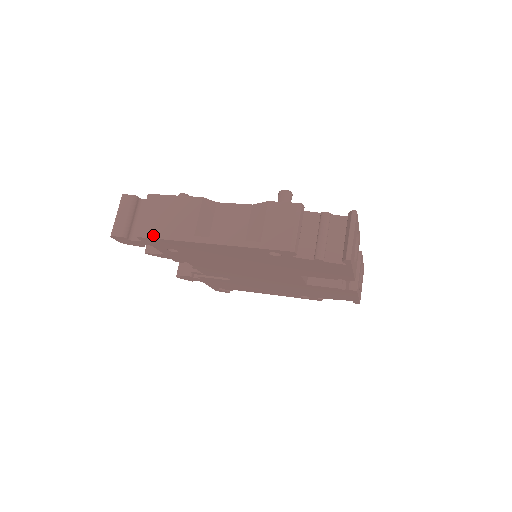
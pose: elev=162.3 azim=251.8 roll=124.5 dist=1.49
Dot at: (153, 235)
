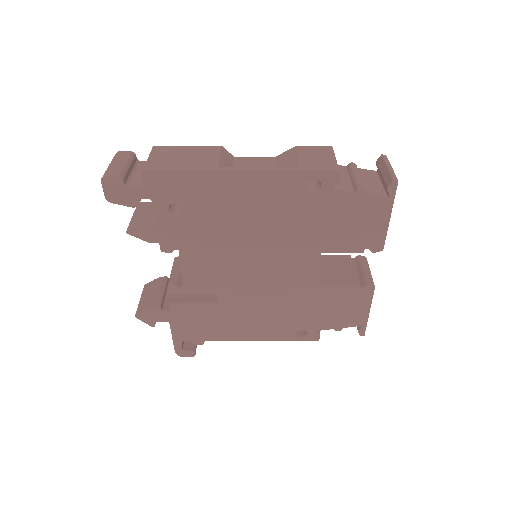
Dot at: (165, 169)
